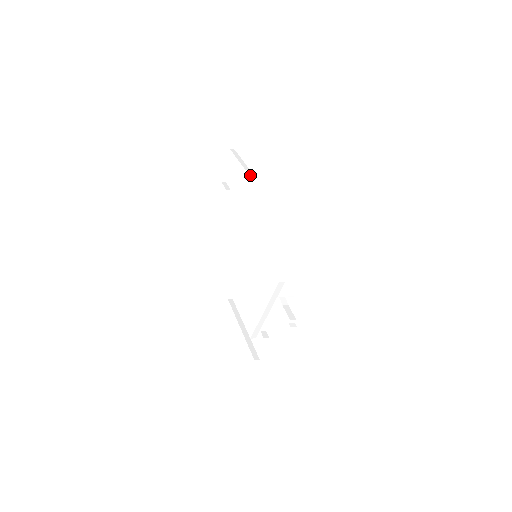
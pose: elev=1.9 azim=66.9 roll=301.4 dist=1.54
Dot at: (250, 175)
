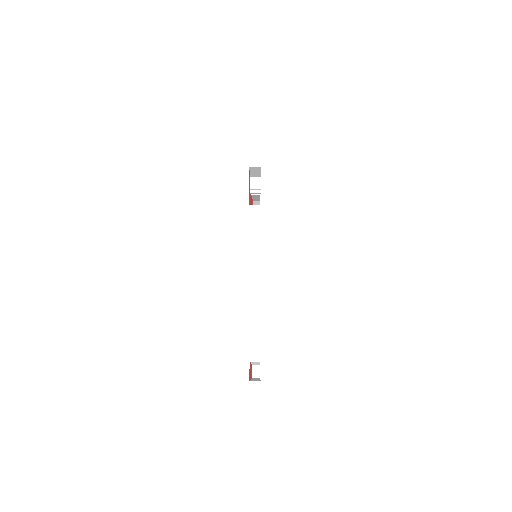
Dot at: occluded
